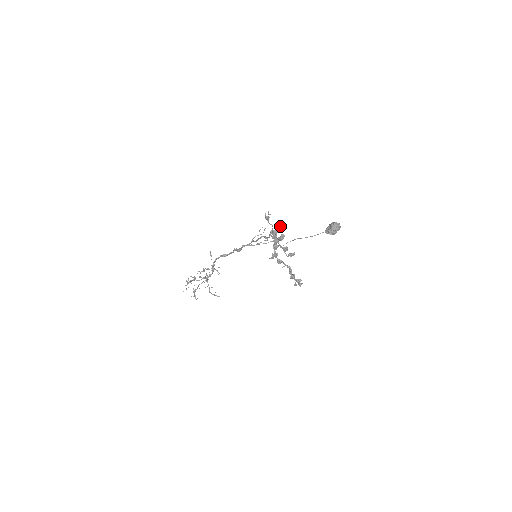
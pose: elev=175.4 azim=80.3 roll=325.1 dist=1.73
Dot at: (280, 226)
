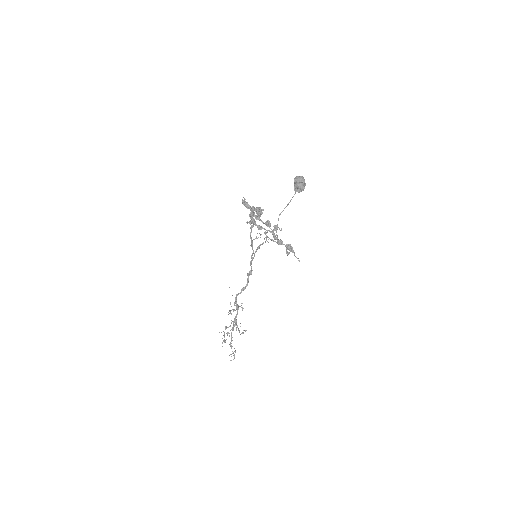
Dot at: occluded
